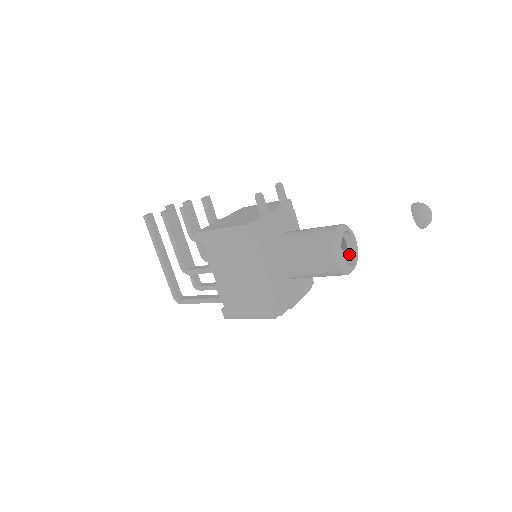
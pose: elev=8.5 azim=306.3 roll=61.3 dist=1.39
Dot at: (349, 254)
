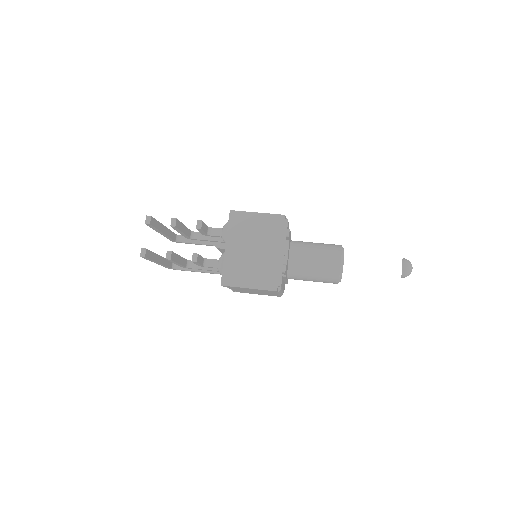
Dot at: occluded
